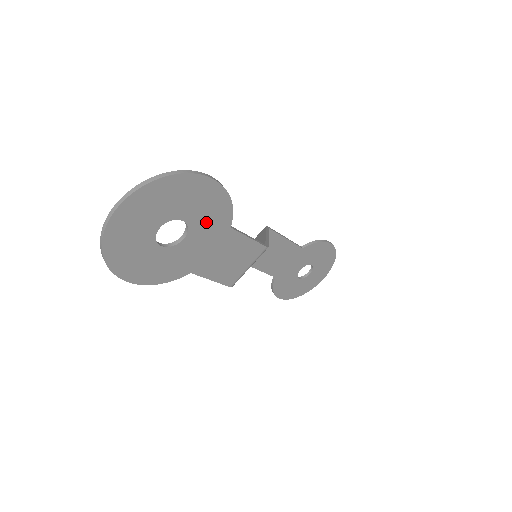
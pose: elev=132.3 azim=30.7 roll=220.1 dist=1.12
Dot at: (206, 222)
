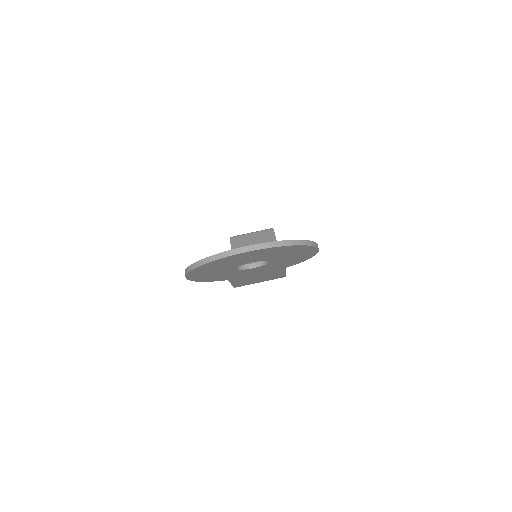
Dot at: (279, 264)
